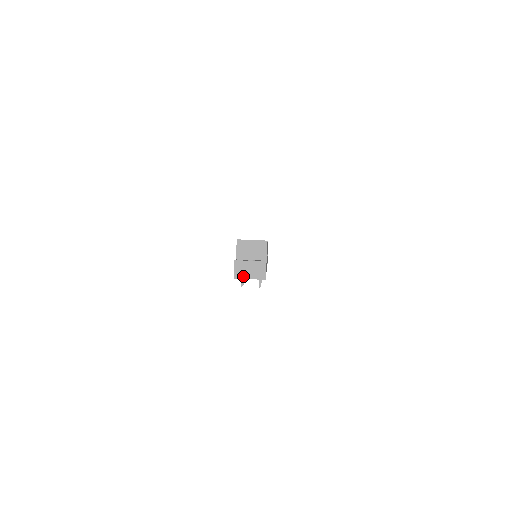
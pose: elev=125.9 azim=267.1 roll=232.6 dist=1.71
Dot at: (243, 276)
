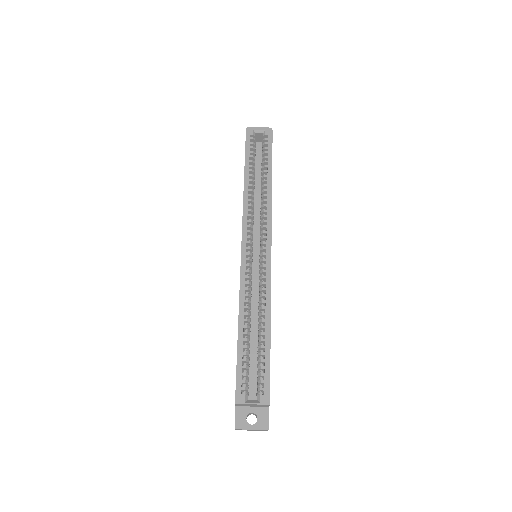
Dot at: occluded
